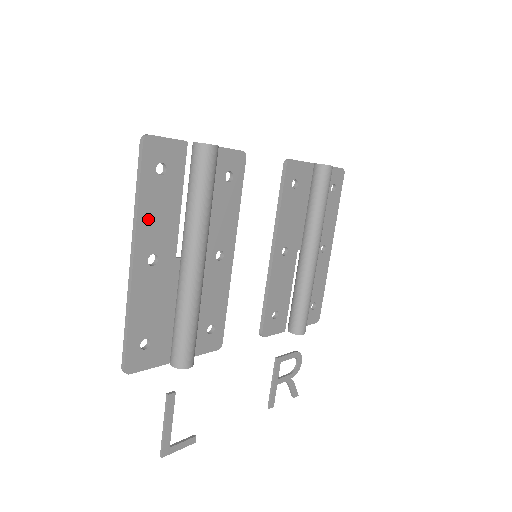
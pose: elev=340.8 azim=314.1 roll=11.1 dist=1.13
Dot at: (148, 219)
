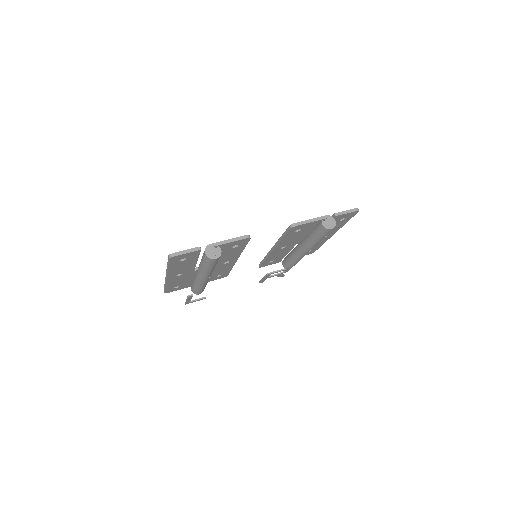
Dot at: (175, 270)
